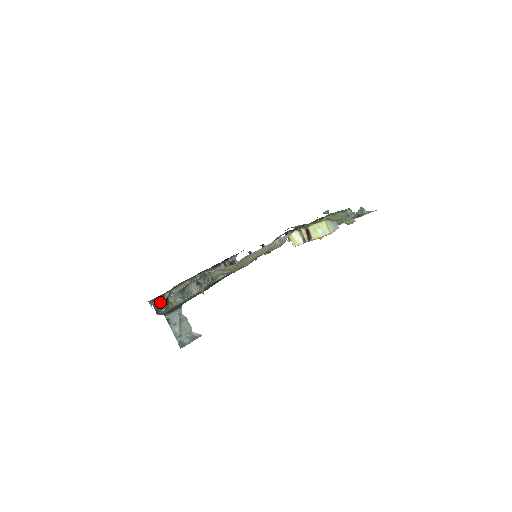
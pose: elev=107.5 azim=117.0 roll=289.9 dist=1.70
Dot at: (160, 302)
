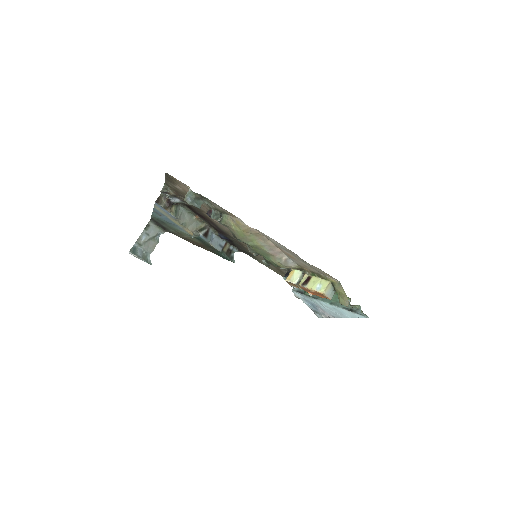
Dot at: (167, 199)
